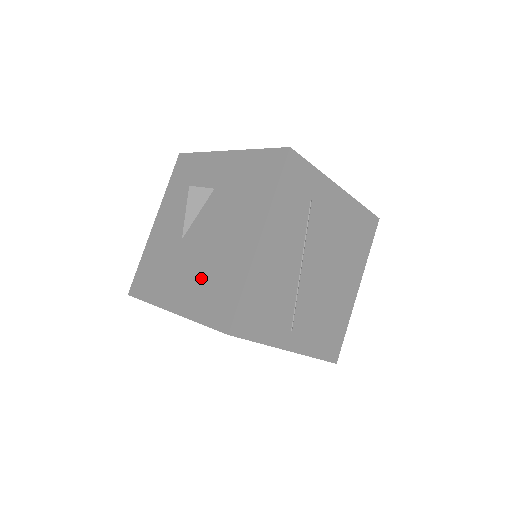
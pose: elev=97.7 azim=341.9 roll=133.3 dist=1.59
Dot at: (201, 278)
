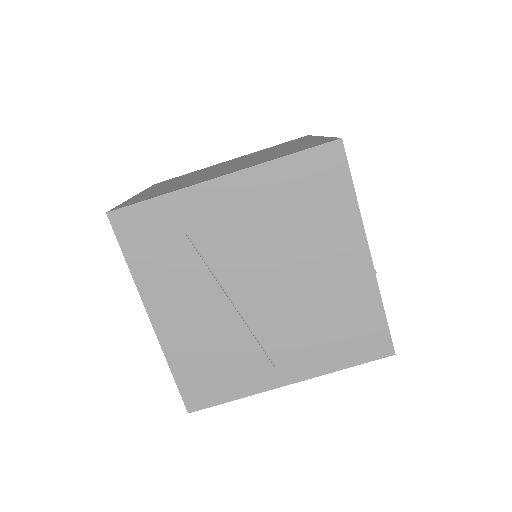
Dot at: occluded
